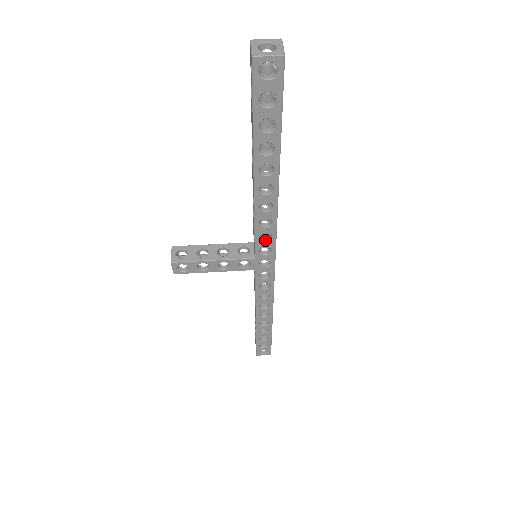
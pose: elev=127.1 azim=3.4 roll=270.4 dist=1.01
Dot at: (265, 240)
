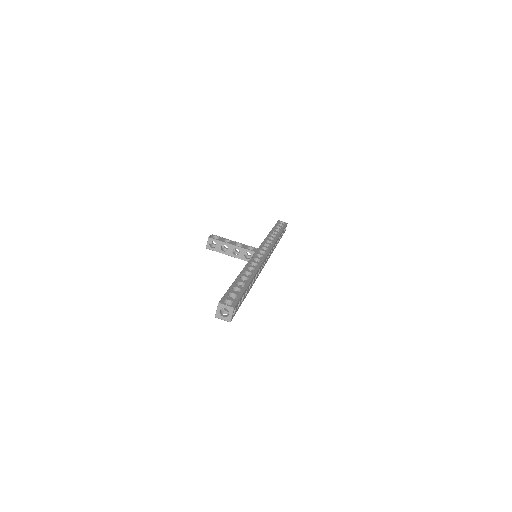
Dot at: occluded
